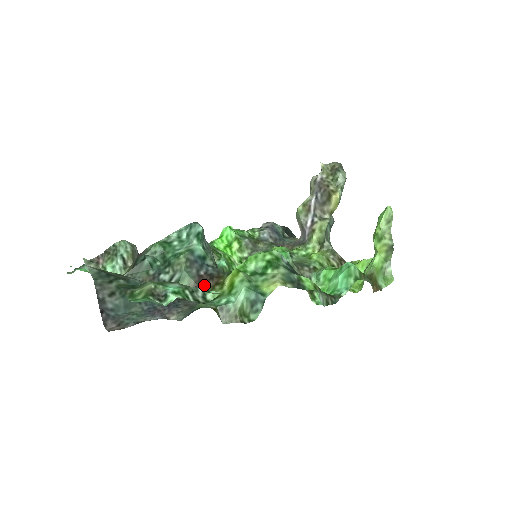
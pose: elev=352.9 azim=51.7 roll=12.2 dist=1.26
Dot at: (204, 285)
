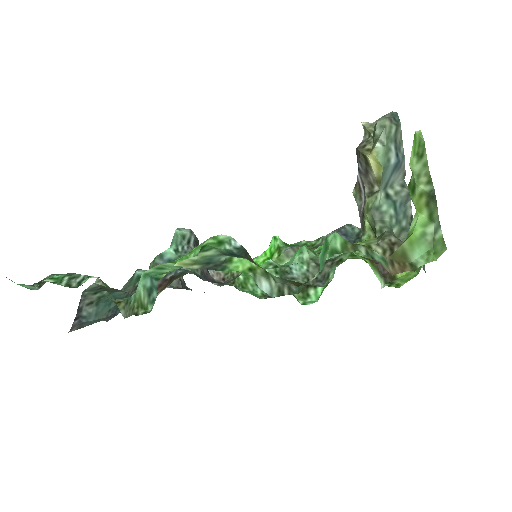
Dot at: (161, 288)
